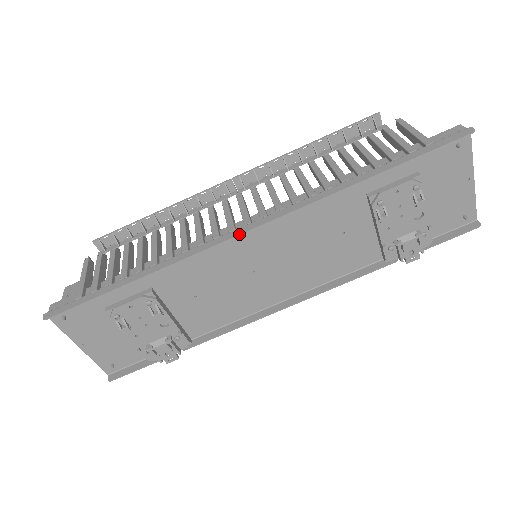
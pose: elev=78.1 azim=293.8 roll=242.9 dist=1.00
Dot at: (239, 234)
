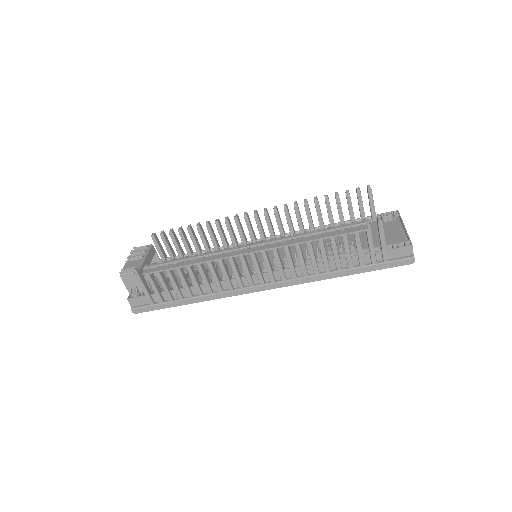
Dot at: occluded
